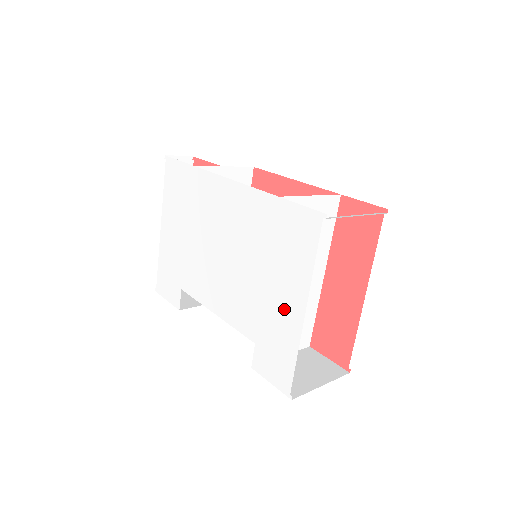
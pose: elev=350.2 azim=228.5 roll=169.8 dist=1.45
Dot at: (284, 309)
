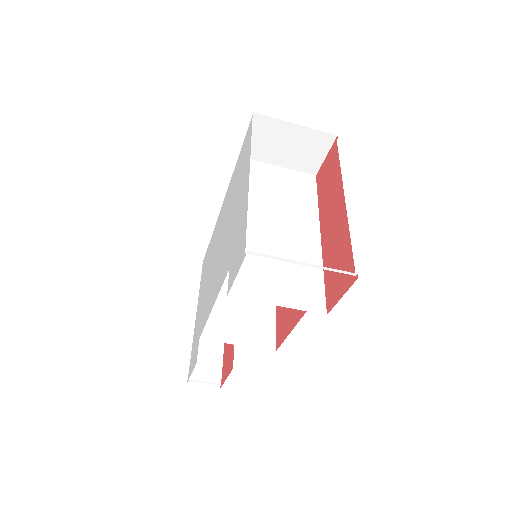
Dot at: (241, 202)
